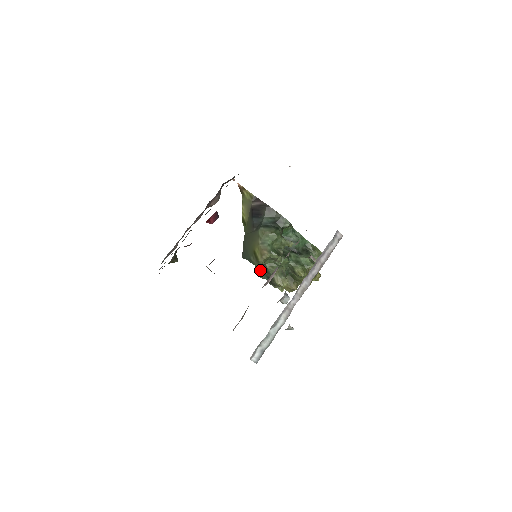
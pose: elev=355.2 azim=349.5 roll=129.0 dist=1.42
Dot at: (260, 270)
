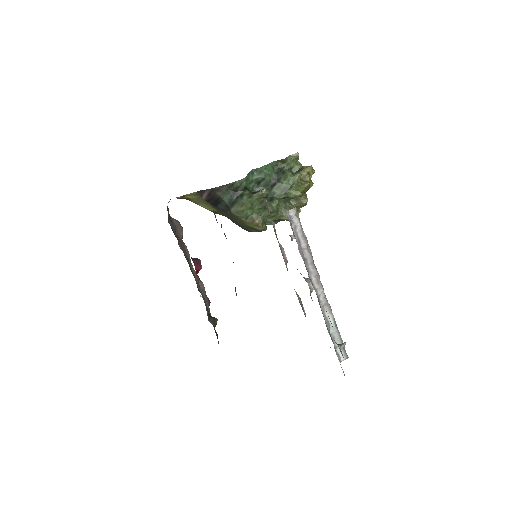
Dot at: (268, 223)
